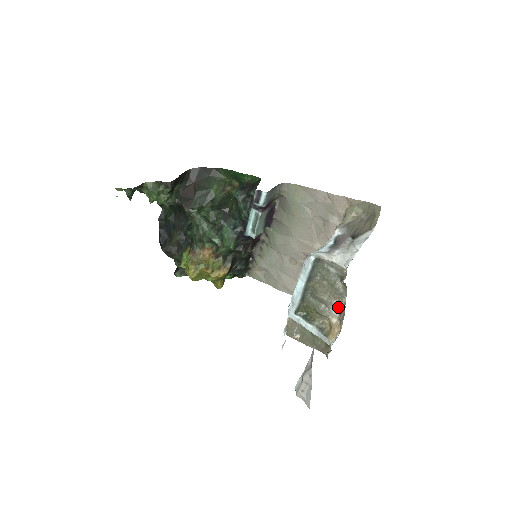
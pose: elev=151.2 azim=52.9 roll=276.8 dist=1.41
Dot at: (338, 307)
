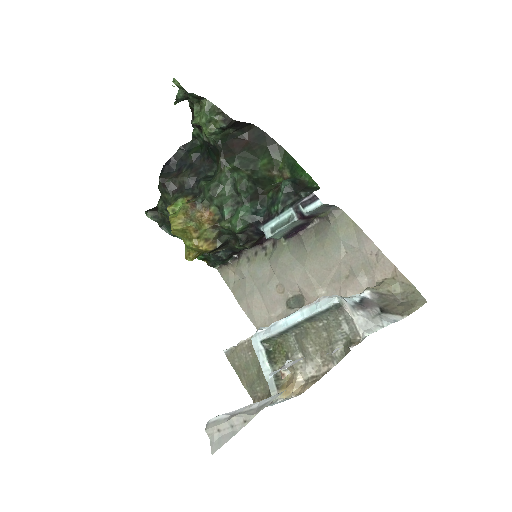
Dot at: (316, 368)
